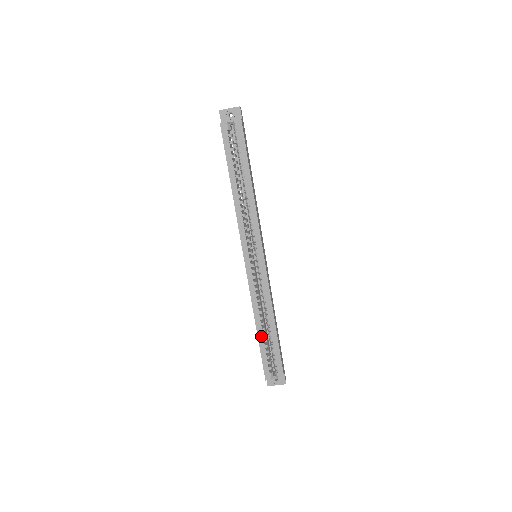
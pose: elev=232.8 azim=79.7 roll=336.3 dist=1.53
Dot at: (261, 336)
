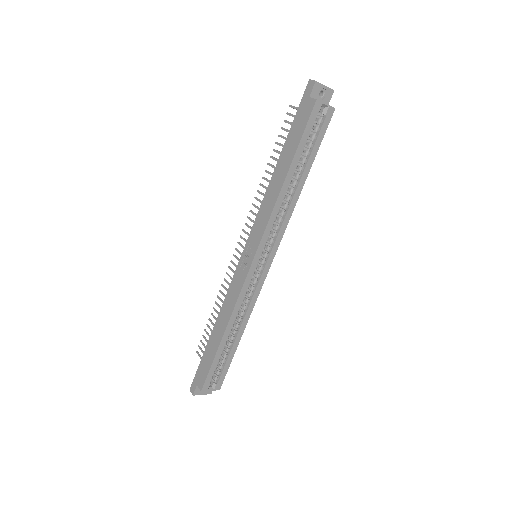
Dot at: (223, 345)
